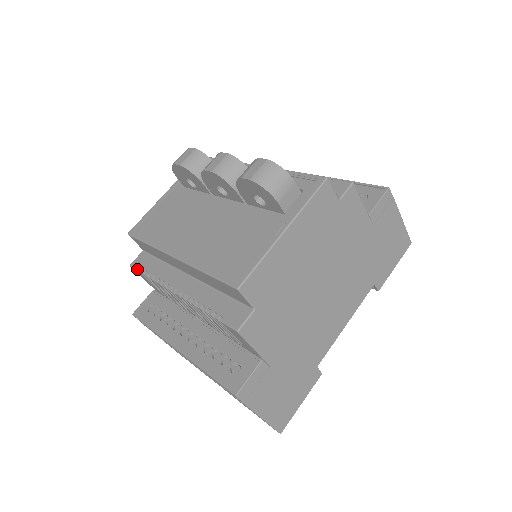
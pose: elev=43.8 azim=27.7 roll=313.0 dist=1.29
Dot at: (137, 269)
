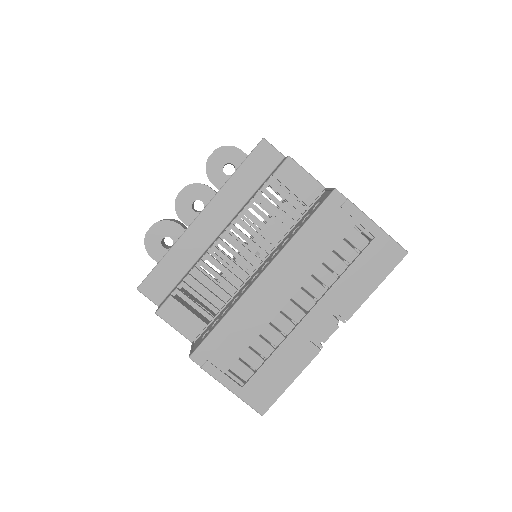
Dot at: (167, 298)
